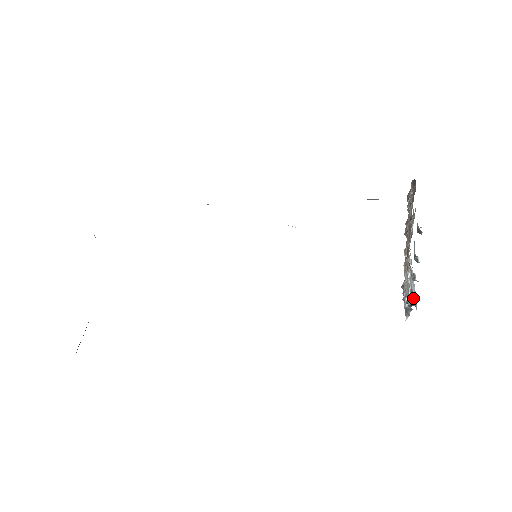
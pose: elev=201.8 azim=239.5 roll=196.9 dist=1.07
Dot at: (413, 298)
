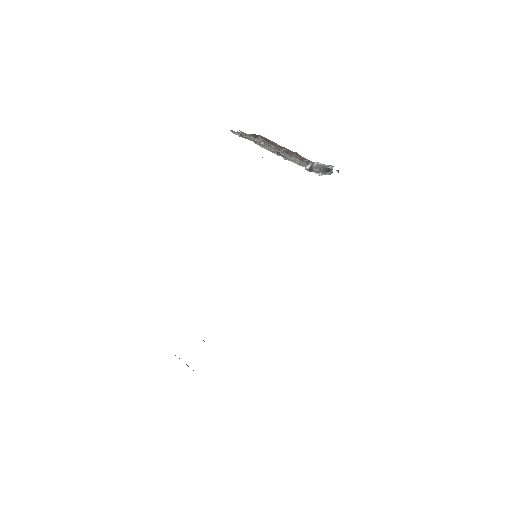
Dot at: (310, 163)
